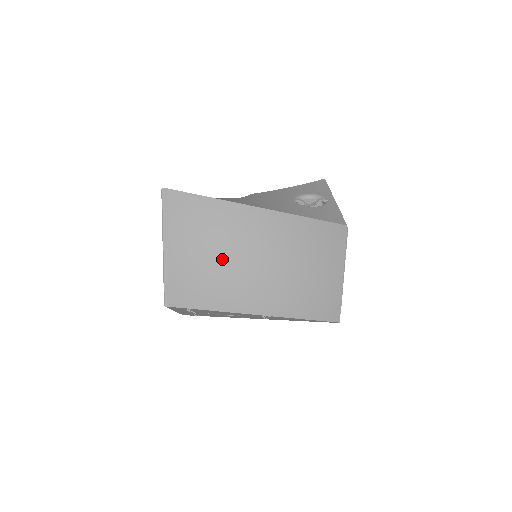
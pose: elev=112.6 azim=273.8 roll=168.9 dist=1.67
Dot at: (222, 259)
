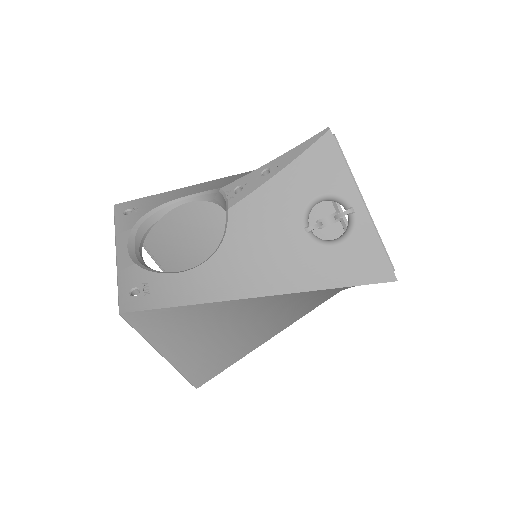
Dot at: (237, 331)
